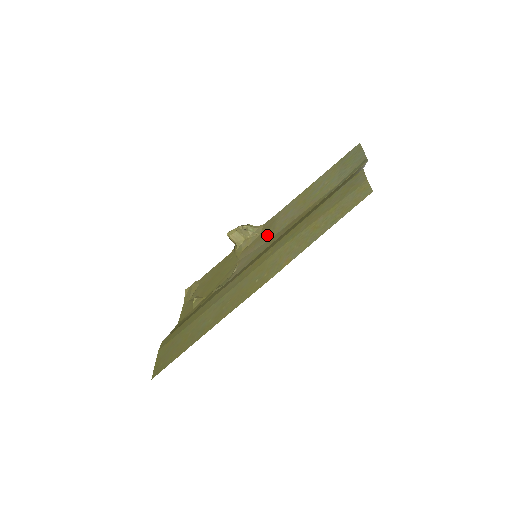
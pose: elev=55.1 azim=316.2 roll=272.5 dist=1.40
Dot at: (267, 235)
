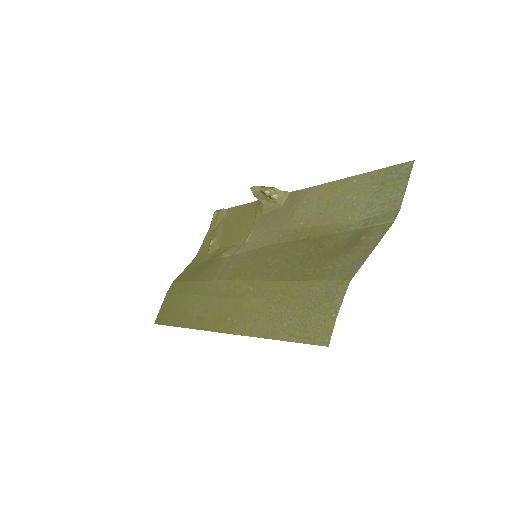
Dot at: (283, 218)
